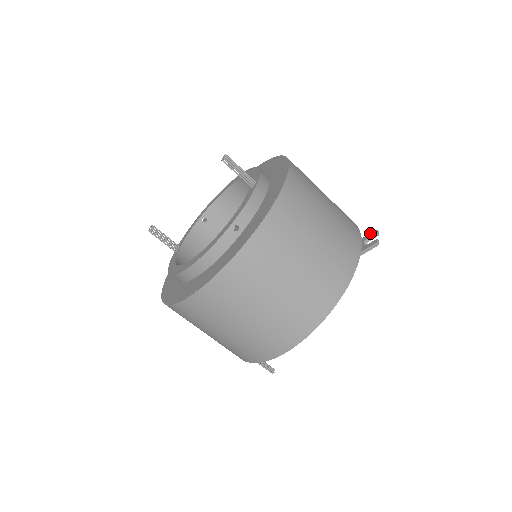
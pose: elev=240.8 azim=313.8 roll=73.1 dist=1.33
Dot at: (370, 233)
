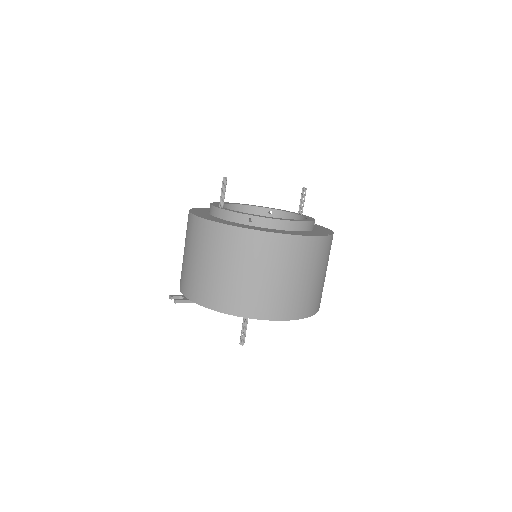
Dot at: occluded
